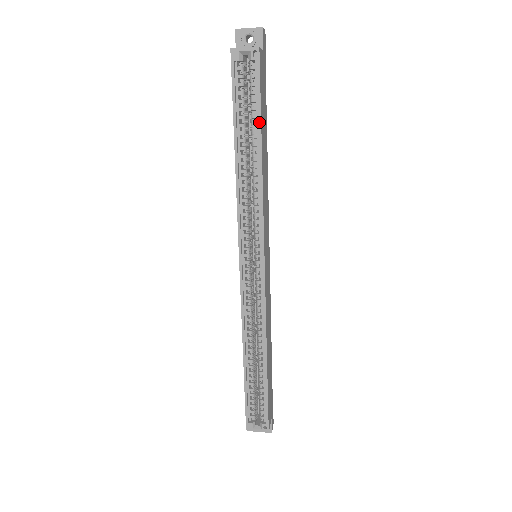
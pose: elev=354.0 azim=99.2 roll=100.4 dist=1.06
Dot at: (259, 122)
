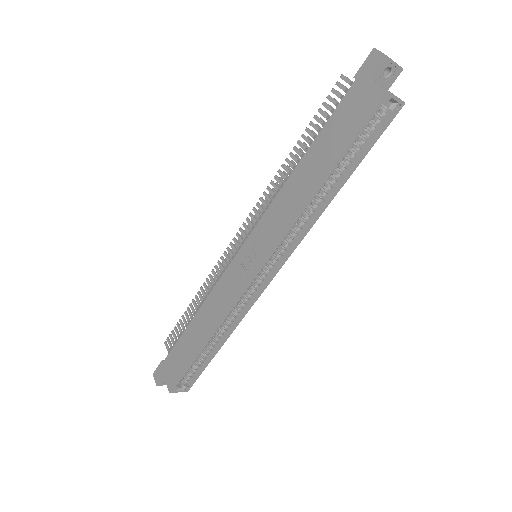
Dot at: (357, 165)
